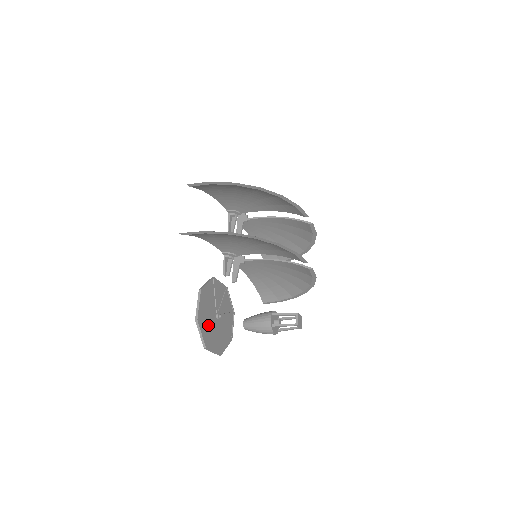
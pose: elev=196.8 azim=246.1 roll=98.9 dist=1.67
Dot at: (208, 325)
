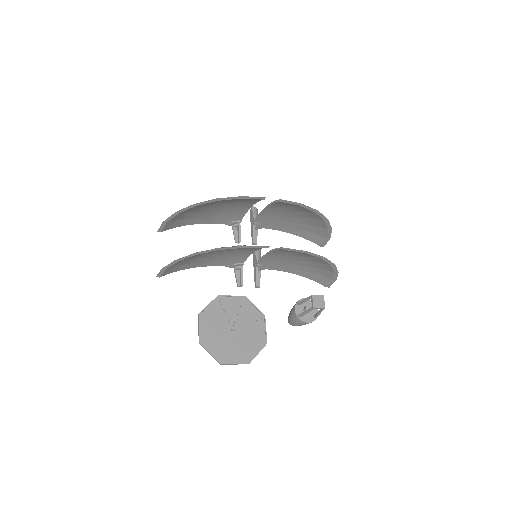
Dot at: (219, 342)
